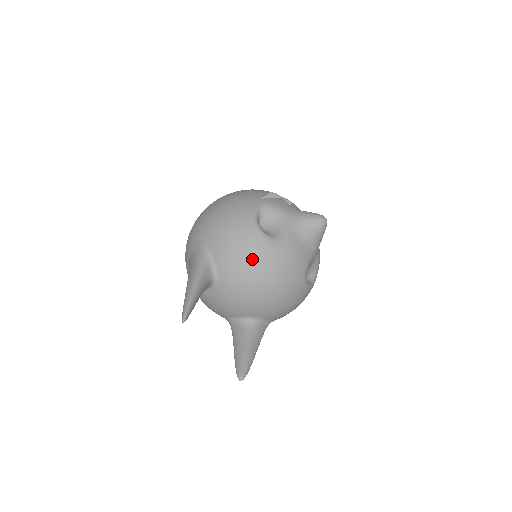
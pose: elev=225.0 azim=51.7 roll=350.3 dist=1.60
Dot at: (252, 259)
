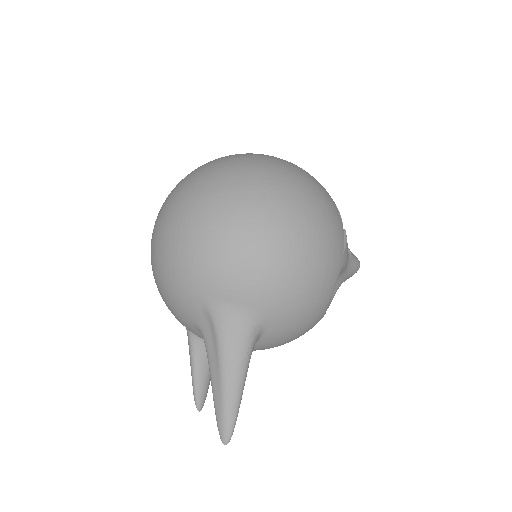
Dot at: occluded
